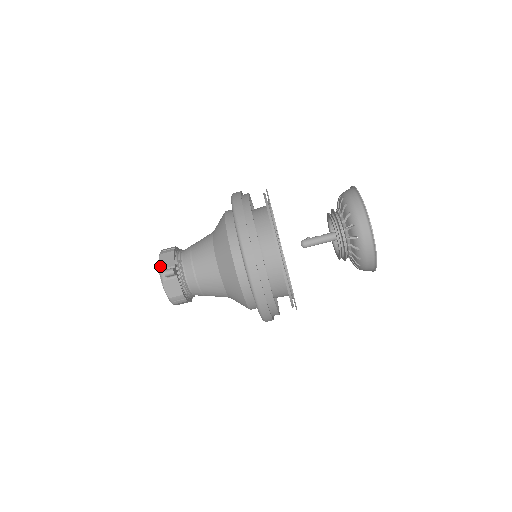
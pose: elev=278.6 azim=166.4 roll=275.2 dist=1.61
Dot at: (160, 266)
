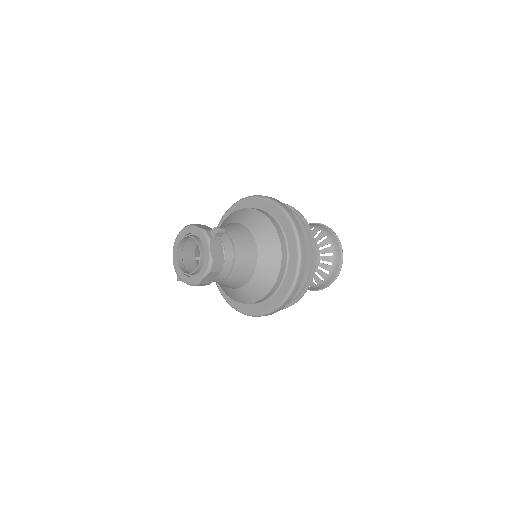
Dot at: (202, 228)
